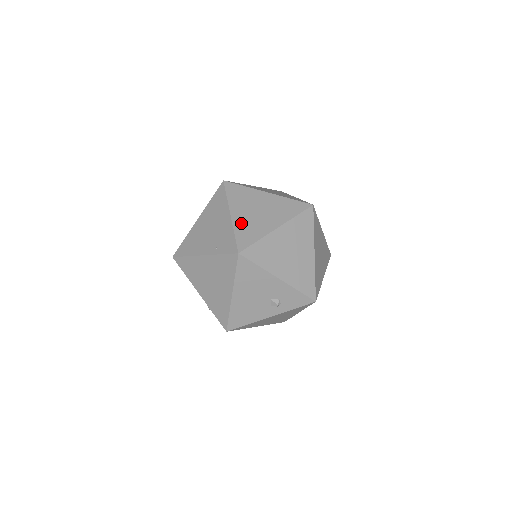
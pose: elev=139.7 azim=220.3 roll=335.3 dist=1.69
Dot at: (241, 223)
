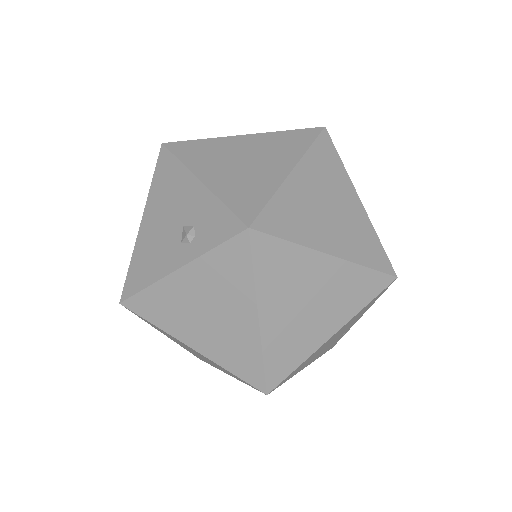
Dot at: occluded
